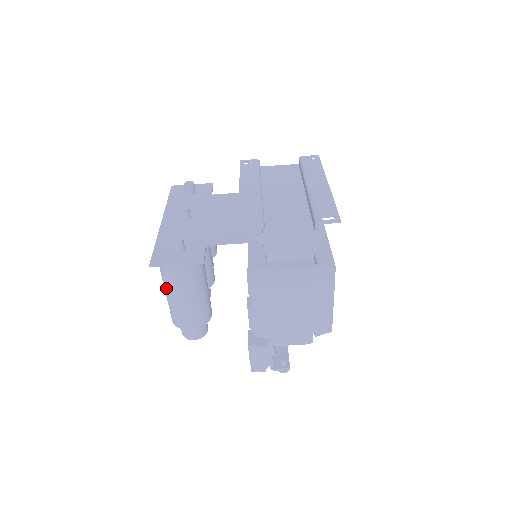
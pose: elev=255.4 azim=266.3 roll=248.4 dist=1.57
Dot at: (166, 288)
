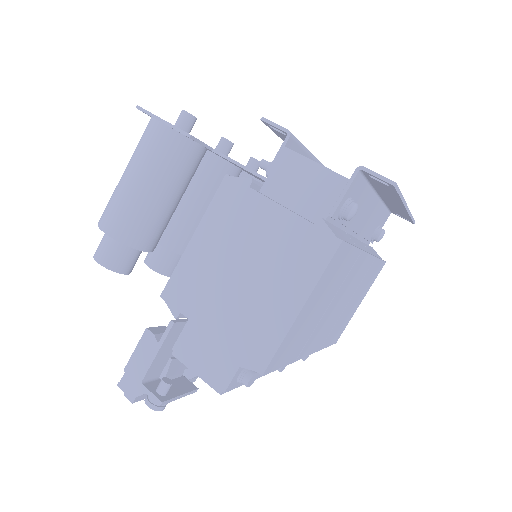
Dot at: (130, 159)
